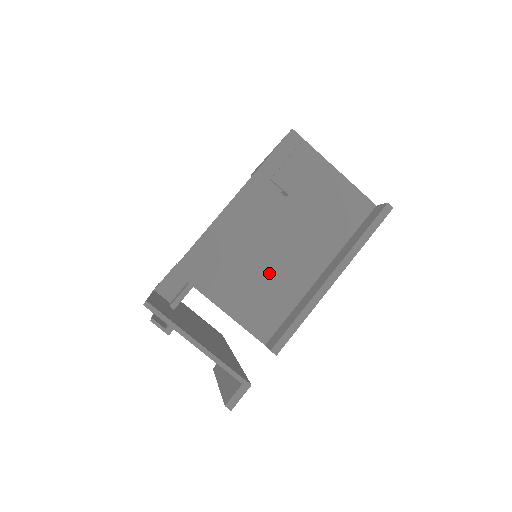
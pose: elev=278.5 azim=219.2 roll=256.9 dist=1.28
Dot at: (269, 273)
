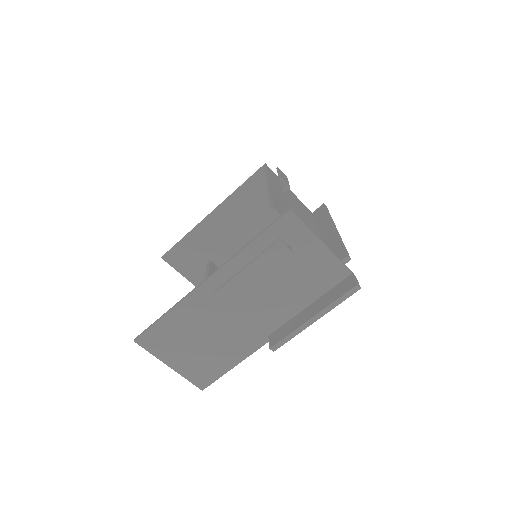
Dot at: occluded
